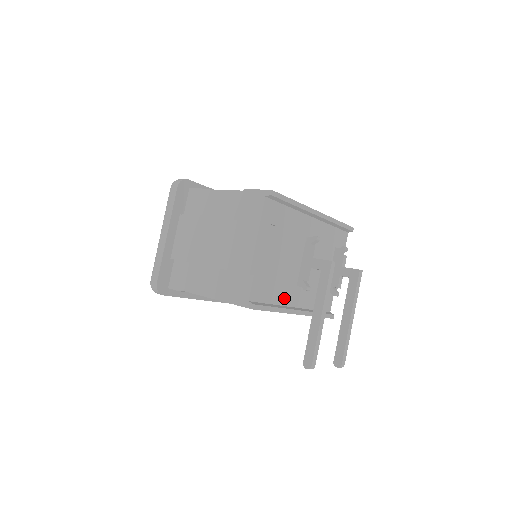
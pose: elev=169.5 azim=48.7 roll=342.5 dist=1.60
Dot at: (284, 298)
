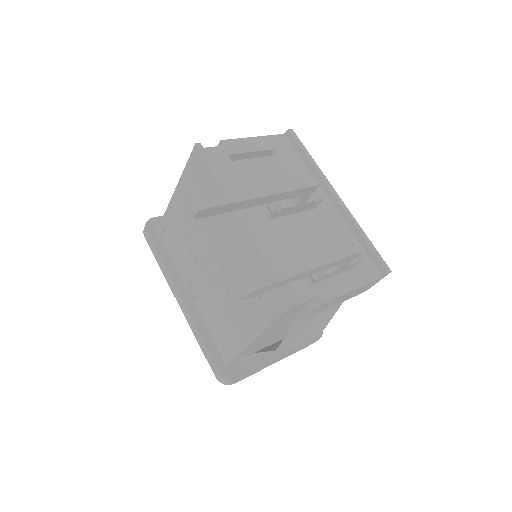
Dot at: occluded
